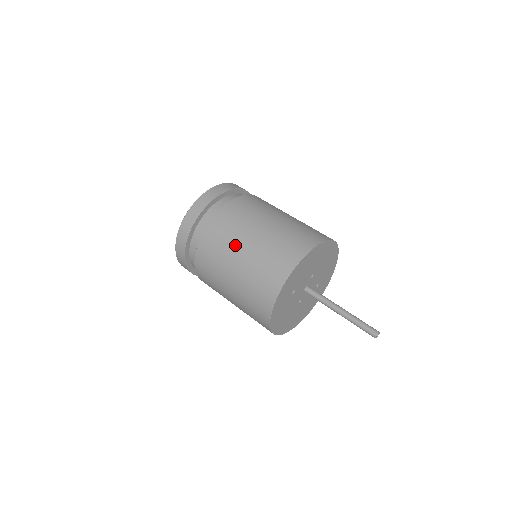
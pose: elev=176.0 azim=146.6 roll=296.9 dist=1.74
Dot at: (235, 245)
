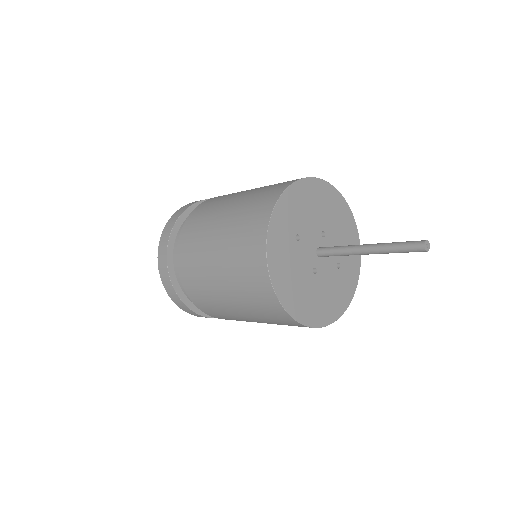
Dot at: (219, 208)
